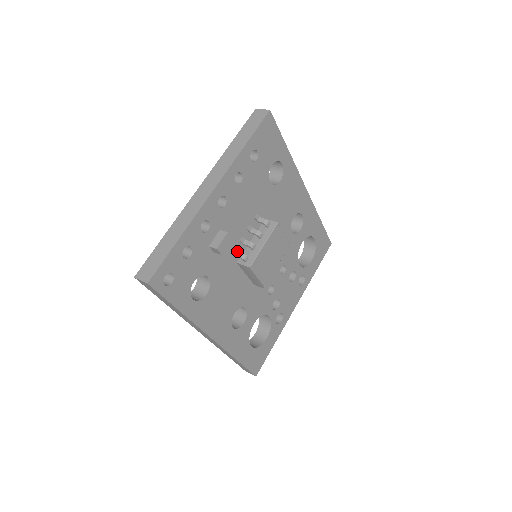
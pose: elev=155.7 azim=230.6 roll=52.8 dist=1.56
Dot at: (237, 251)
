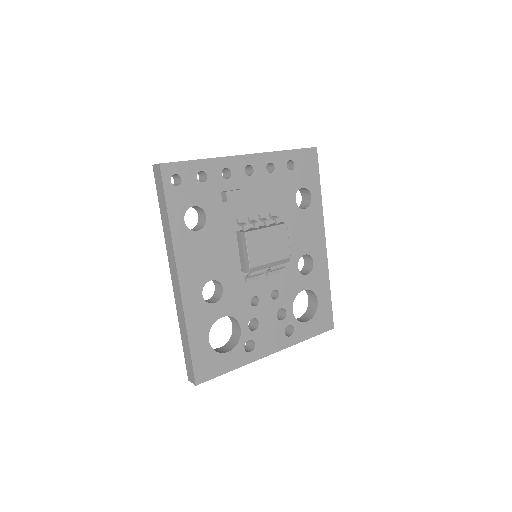
Dot at: (242, 221)
